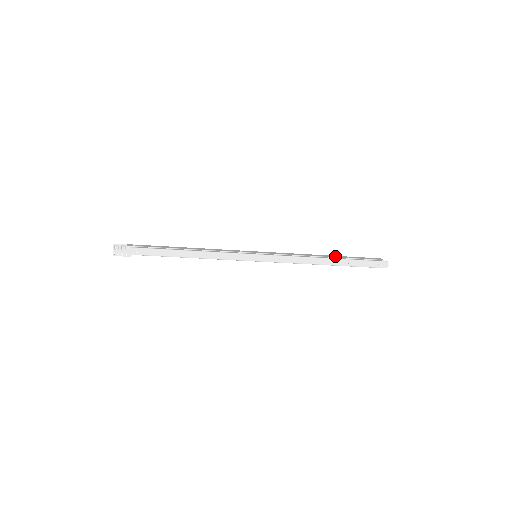
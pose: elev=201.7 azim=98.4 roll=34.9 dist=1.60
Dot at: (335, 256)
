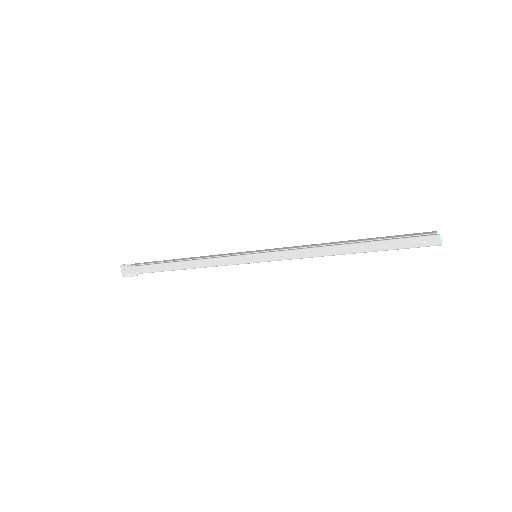
Dot at: (360, 239)
